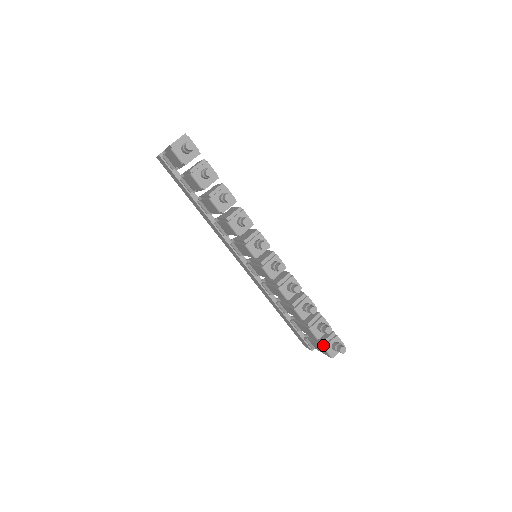
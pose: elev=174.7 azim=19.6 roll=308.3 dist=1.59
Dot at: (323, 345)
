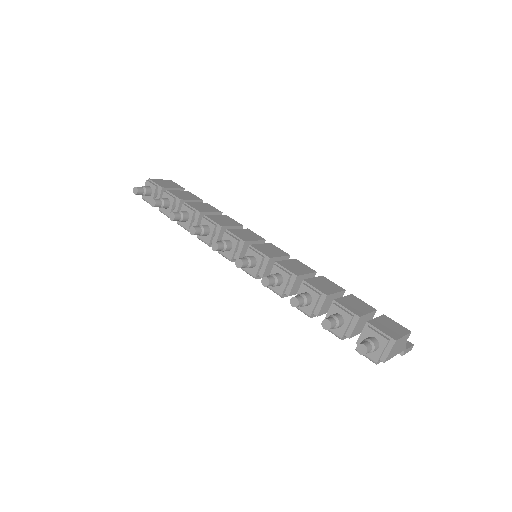
Dot at: occluded
